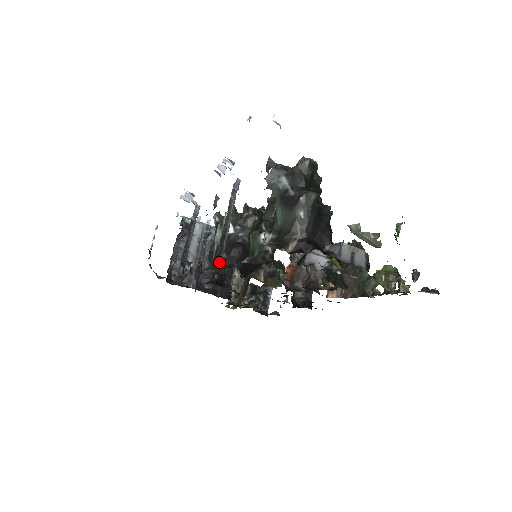
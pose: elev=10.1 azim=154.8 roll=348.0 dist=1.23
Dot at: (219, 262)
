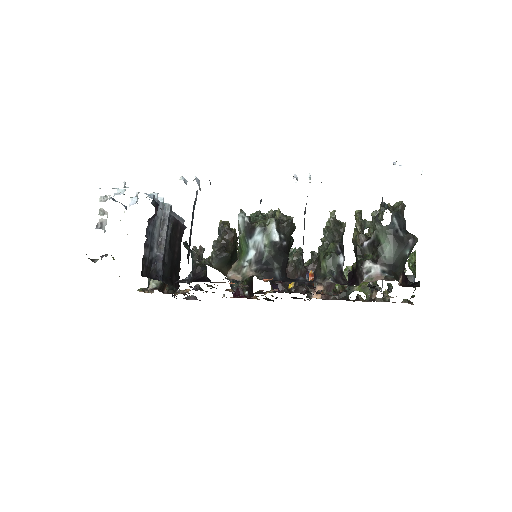
Dot at: occluded
